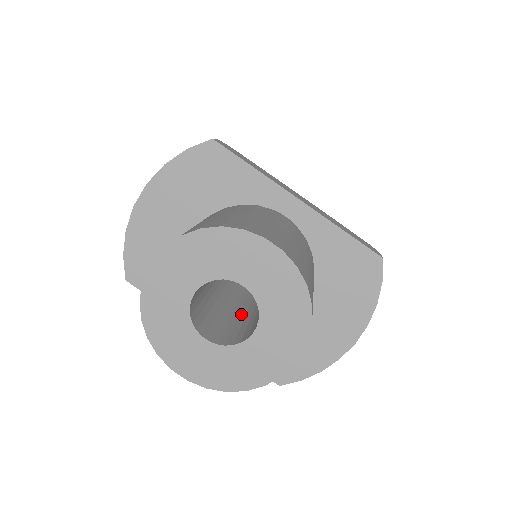
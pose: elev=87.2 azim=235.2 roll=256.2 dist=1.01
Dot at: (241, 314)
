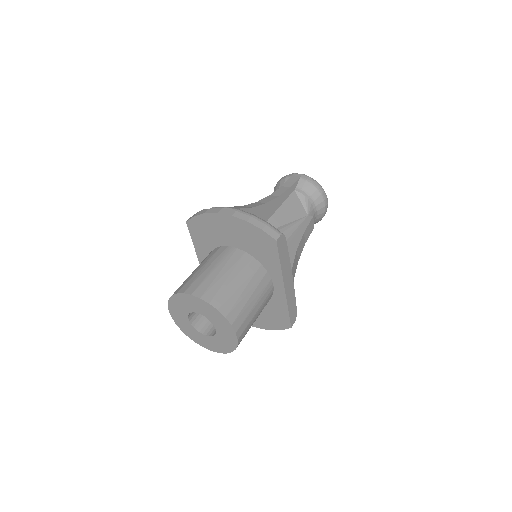
Dot at: occluded
